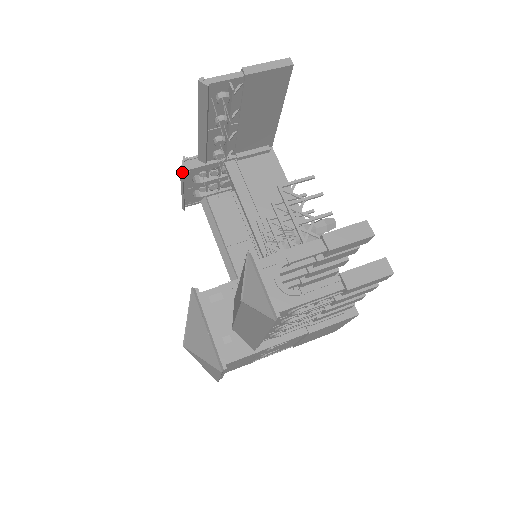
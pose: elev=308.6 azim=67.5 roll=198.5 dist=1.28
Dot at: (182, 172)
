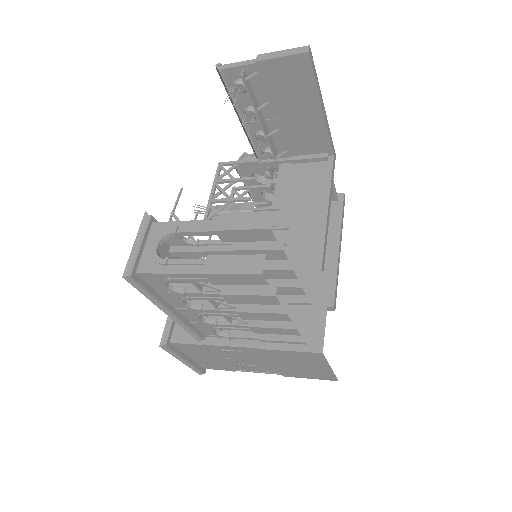
Dot at: occluded
